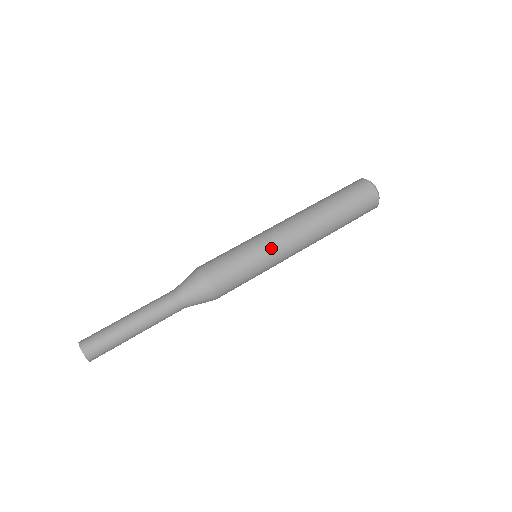
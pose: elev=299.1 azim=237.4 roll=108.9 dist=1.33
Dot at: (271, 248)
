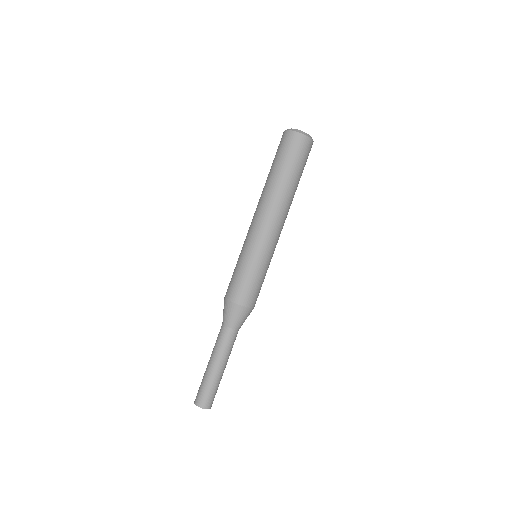
Dot at: (252, 243)
